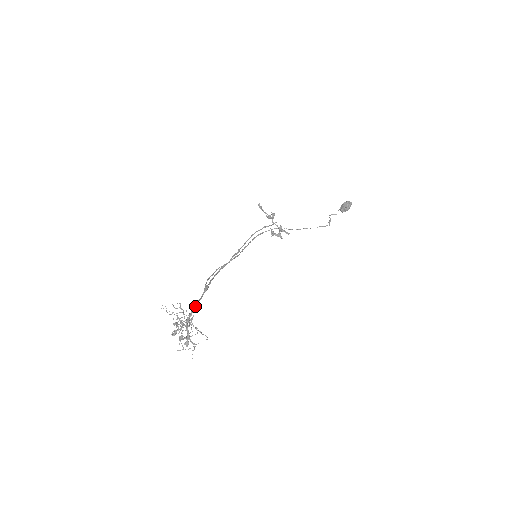
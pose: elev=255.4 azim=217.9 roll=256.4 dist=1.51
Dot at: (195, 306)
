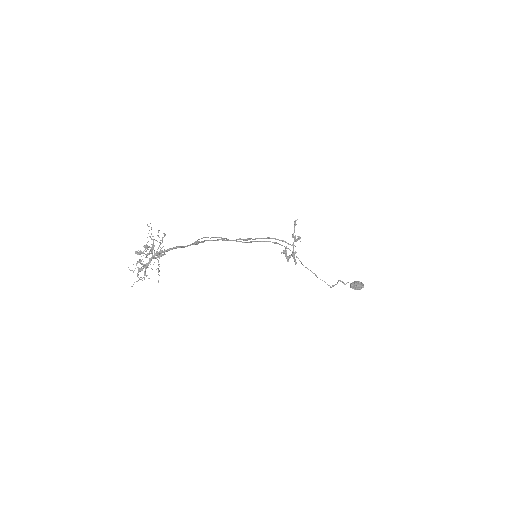
Dot at: (174, 248)
